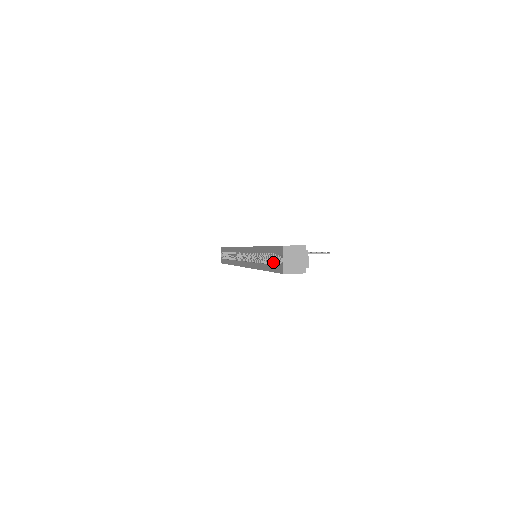
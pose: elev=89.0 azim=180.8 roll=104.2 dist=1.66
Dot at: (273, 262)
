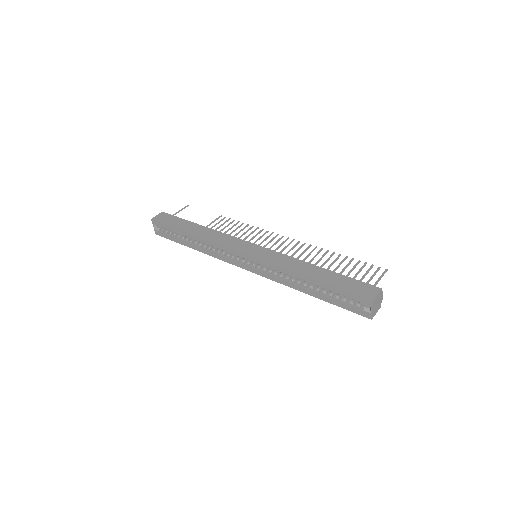
Dot at: (339, 299)
